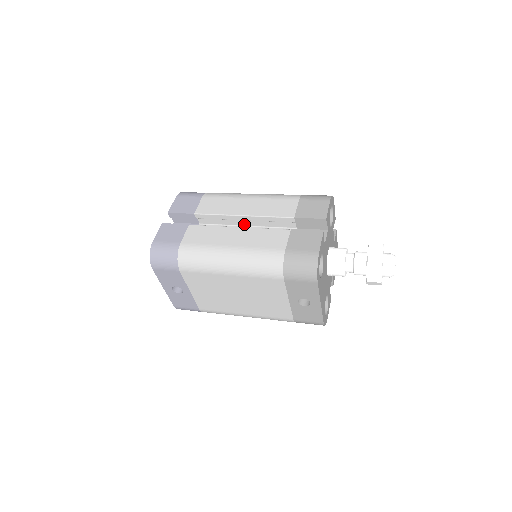
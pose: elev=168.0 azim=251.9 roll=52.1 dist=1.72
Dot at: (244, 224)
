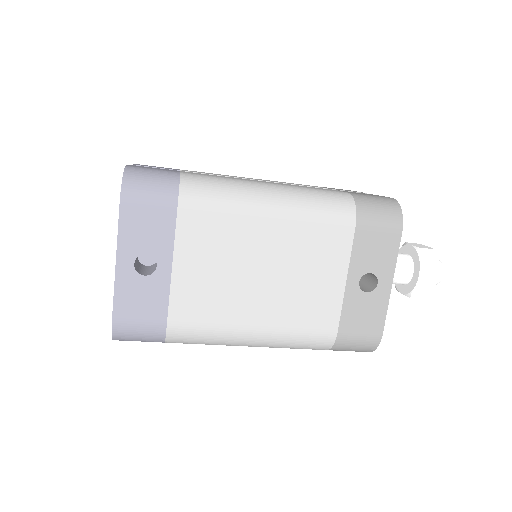
Dot at: occluded
